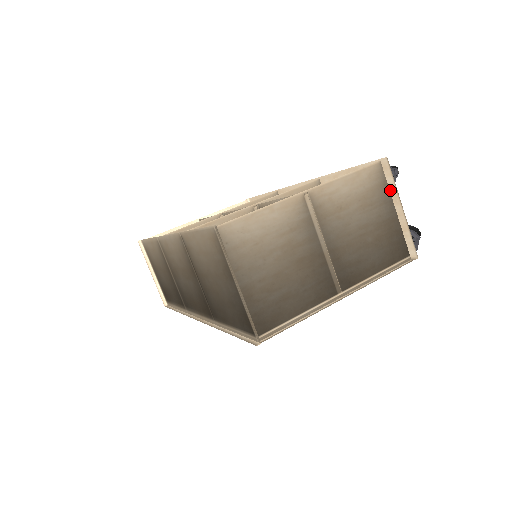
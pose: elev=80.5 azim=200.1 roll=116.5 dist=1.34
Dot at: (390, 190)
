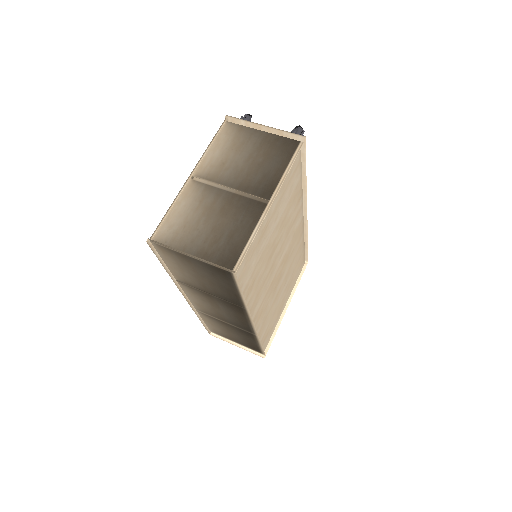
Dot at: (250, 127)
